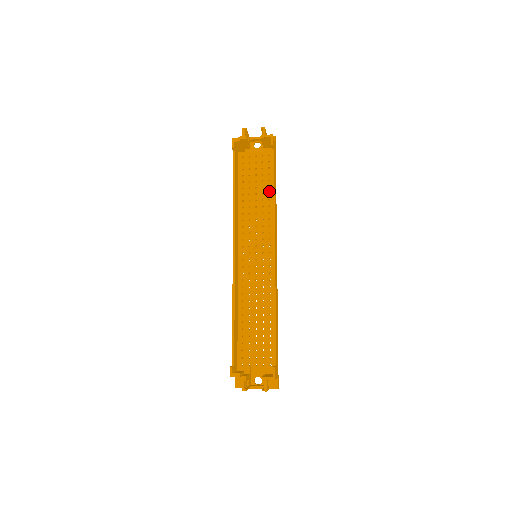
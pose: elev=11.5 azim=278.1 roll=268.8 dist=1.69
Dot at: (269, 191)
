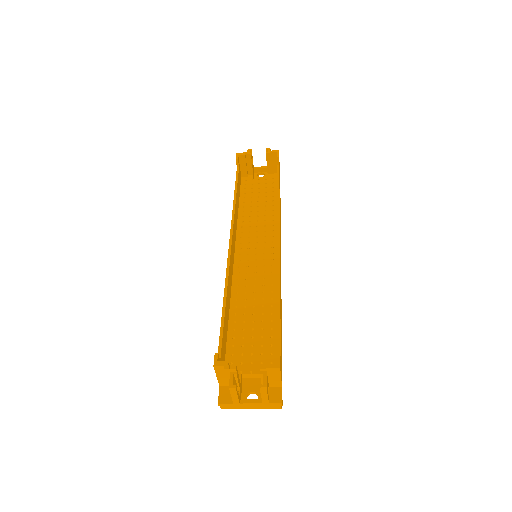
Dot at: (273, 204)
